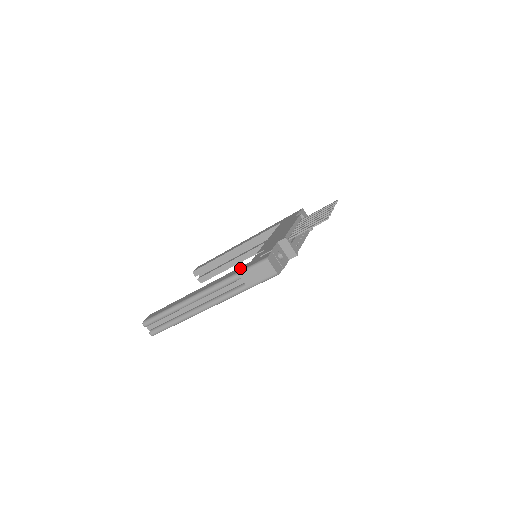
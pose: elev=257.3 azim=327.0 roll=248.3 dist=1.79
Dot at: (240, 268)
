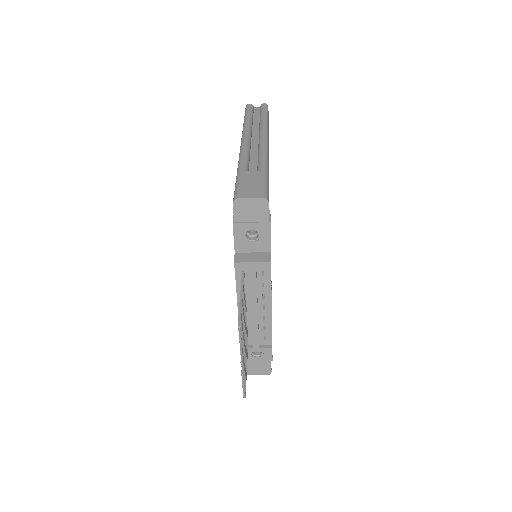
Dot at: occluded
